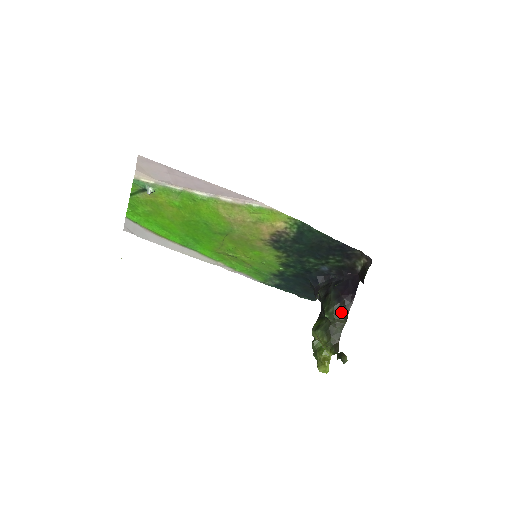
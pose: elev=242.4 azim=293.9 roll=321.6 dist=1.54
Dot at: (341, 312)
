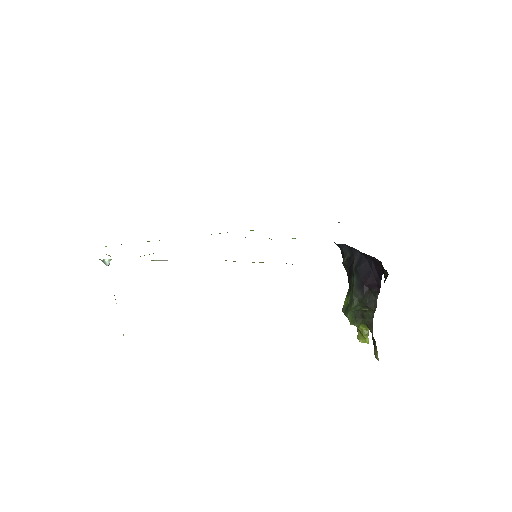
Dot at: (367, 303)
